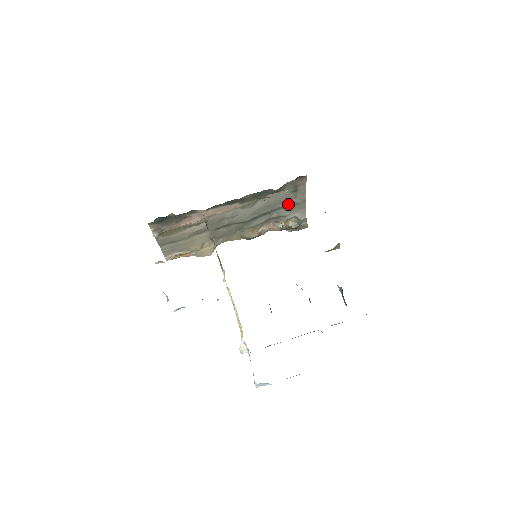
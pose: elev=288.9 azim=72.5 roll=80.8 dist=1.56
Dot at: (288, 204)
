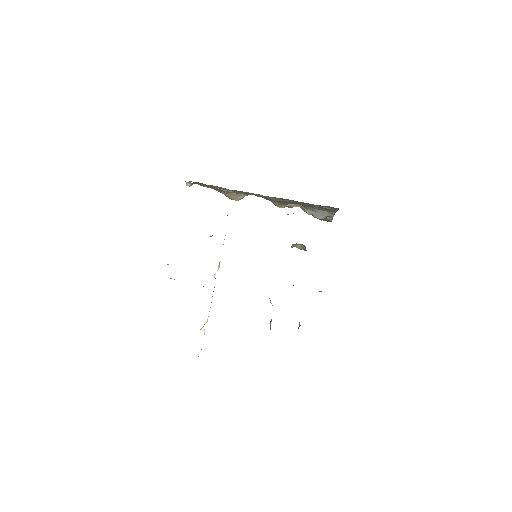
Dot at: (319, 206)
